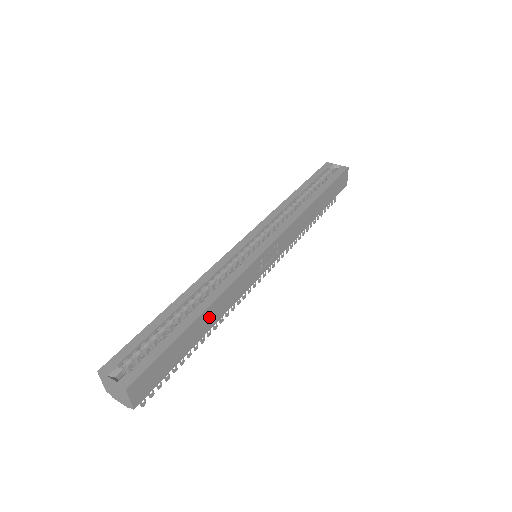
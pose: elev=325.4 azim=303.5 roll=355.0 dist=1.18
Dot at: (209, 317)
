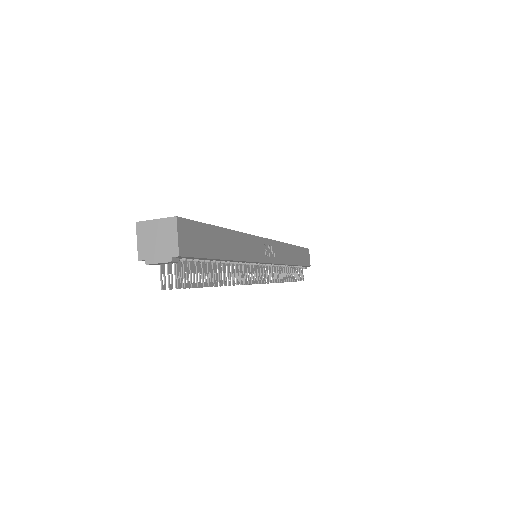
Dot at: (234, 244)
